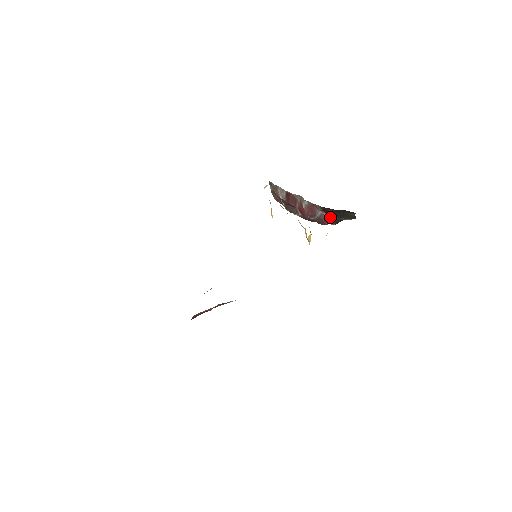
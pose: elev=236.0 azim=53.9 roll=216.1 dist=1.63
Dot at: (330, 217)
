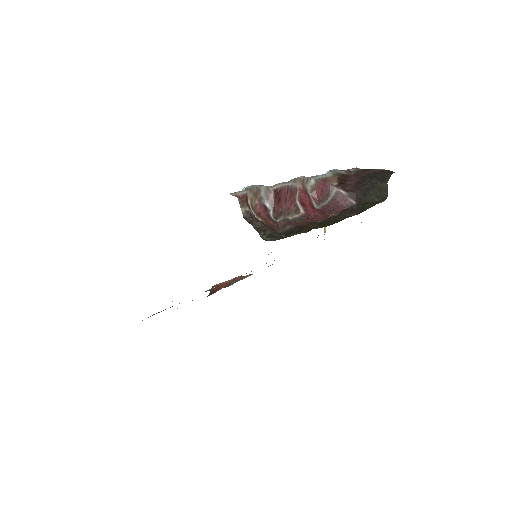
Dot at: (350, 196)
